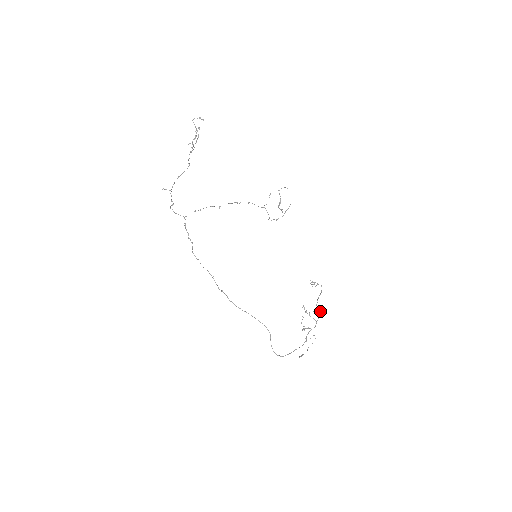
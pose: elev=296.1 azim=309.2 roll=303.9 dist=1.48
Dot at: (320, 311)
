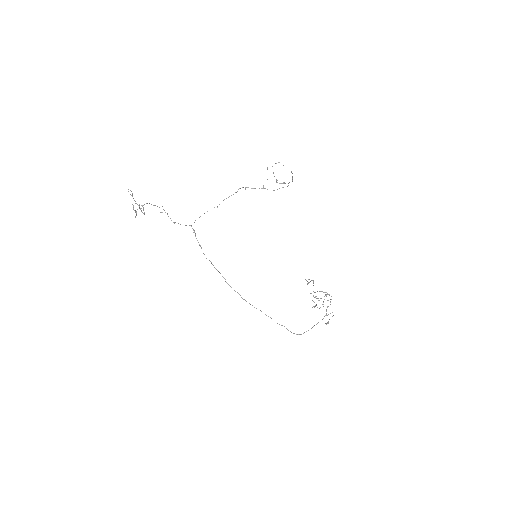
Dot at: (329, 295)
